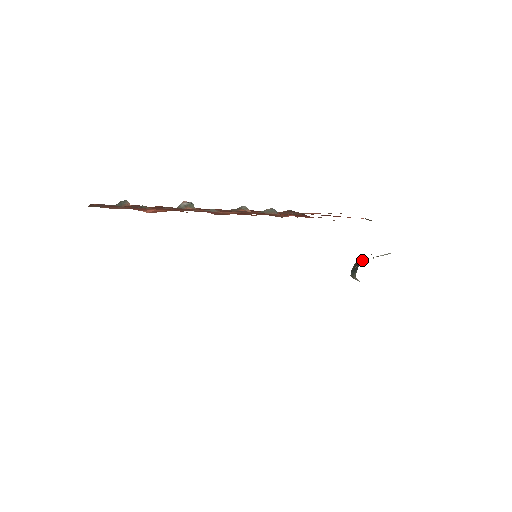
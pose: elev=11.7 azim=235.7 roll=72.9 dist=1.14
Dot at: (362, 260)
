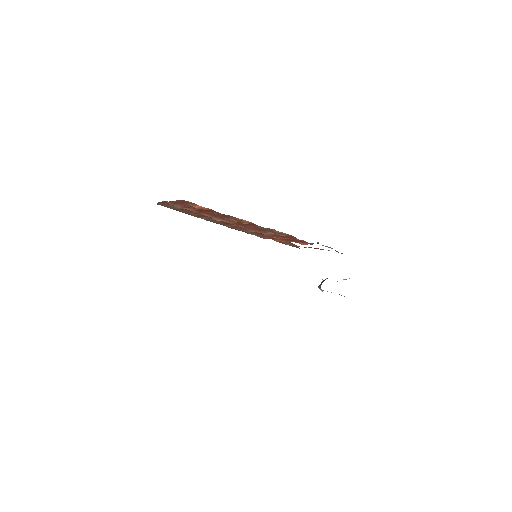
Dot at: occluded
